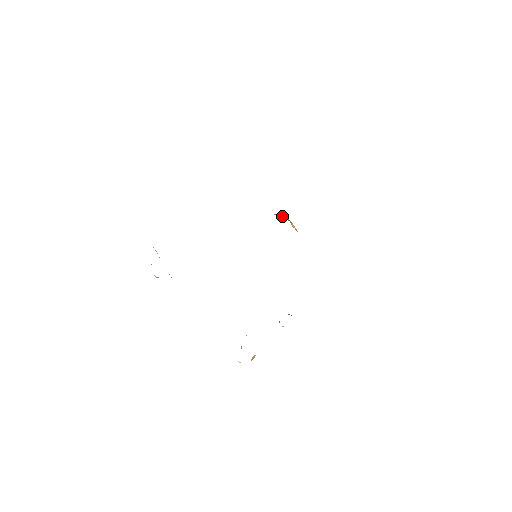
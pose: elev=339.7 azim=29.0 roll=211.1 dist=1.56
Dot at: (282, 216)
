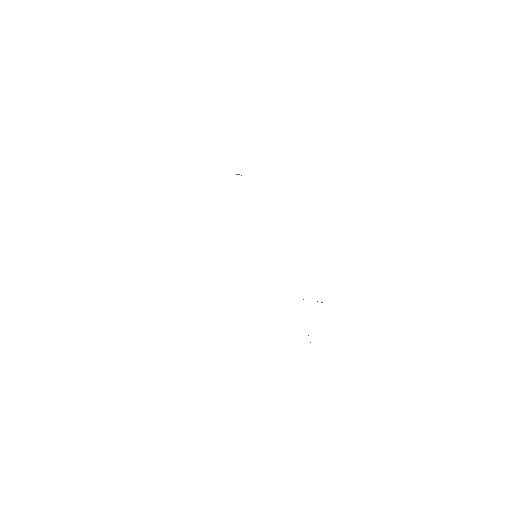
Dot at: occluded
